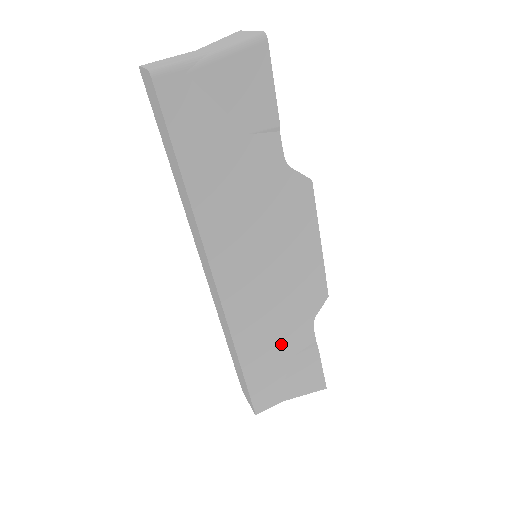
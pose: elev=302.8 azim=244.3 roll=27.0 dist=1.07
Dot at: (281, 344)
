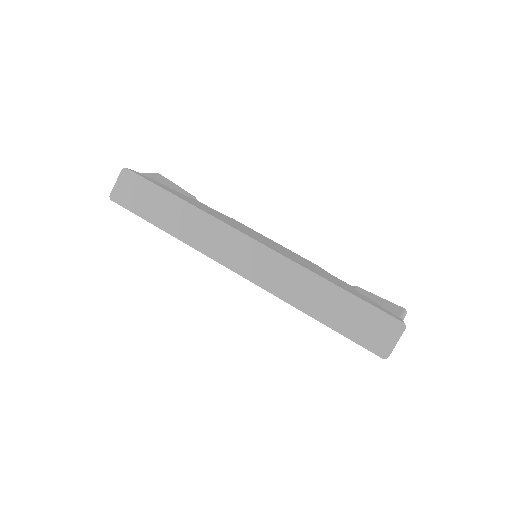
Dot at: occluded
